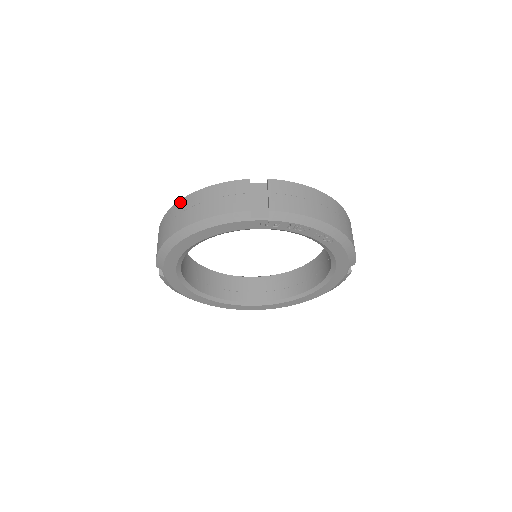
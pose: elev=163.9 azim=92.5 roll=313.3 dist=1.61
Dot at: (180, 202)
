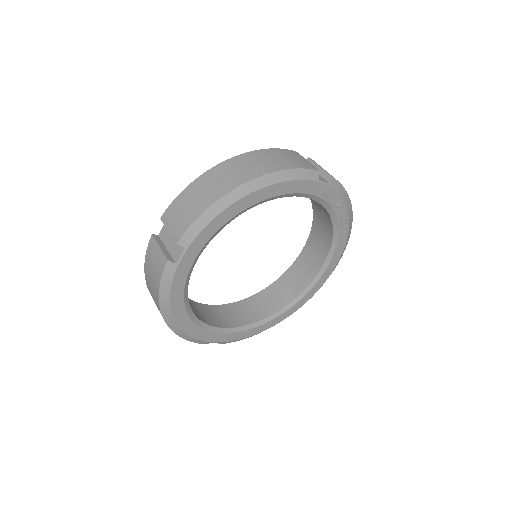
Dot at: (228, 161)
